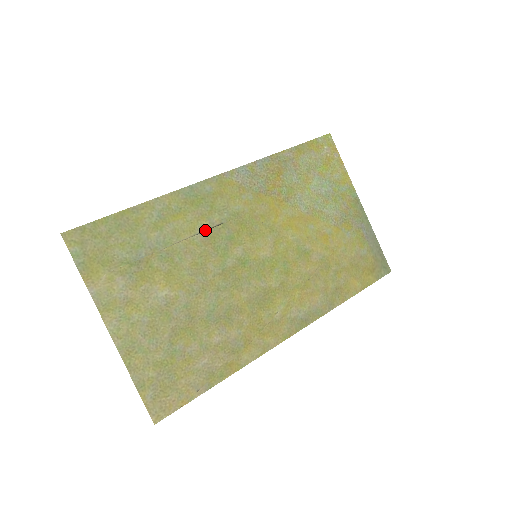
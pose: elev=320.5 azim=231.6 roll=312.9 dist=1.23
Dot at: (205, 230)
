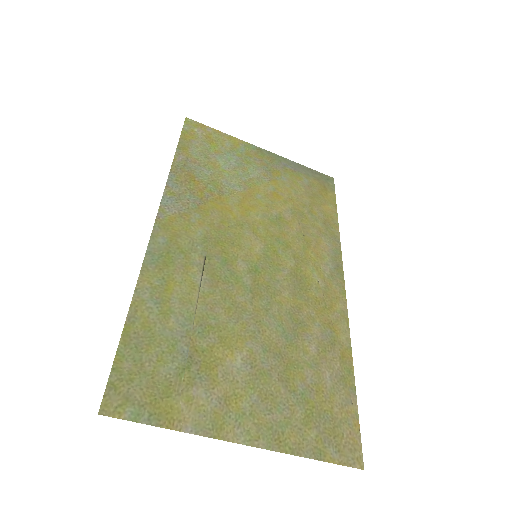
Dot at: (201, 275)
